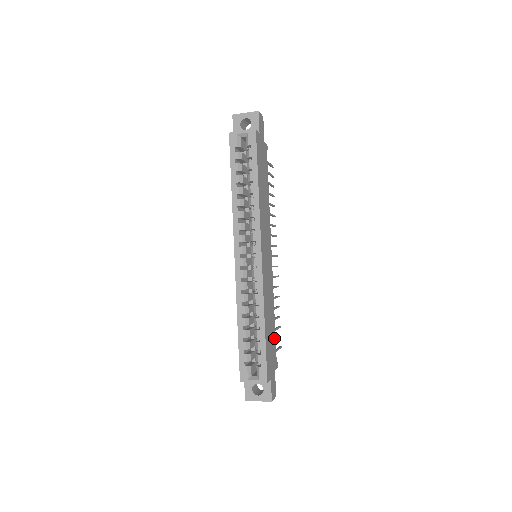
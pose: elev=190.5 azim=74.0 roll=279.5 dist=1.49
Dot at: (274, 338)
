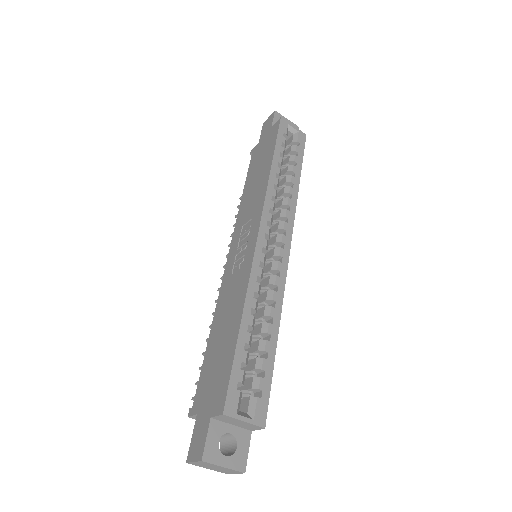
Dot at: occluded
